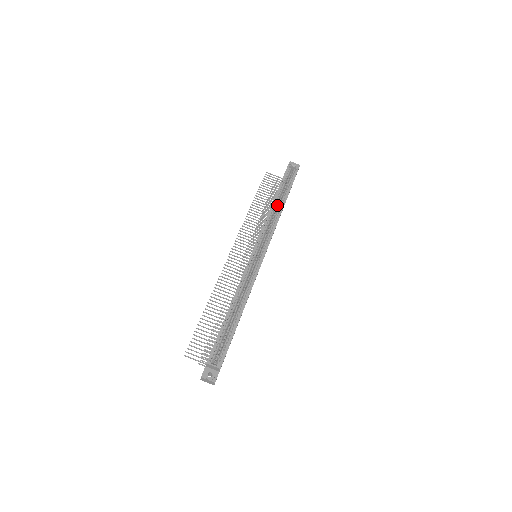
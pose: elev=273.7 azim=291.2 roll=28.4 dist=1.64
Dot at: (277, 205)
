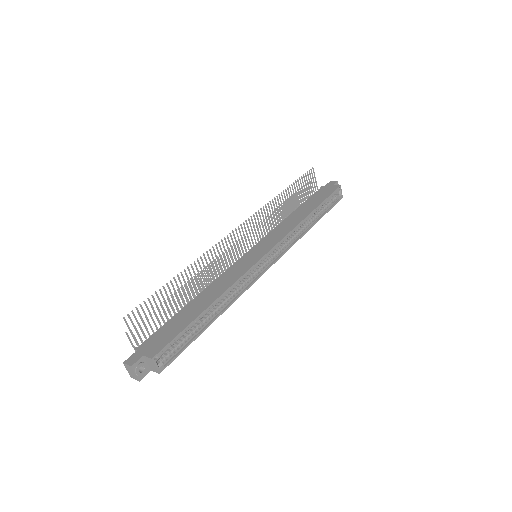
Dot at: occluded
